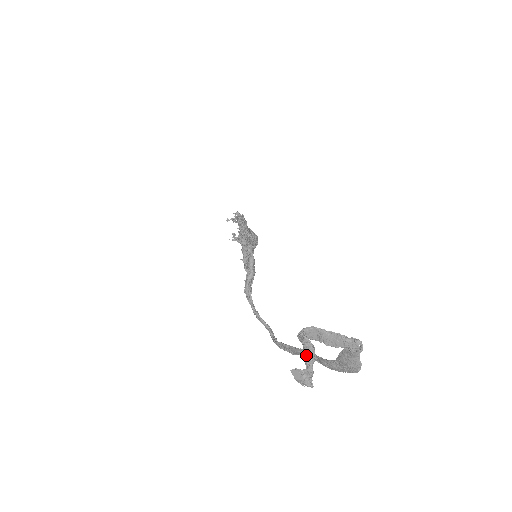
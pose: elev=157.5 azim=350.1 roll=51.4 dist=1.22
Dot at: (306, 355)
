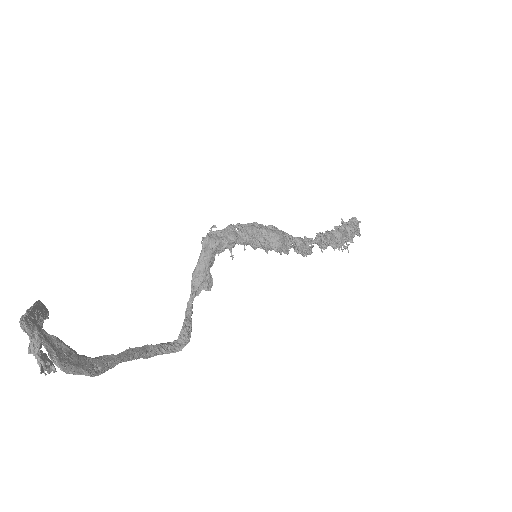
Dot at: occluded
